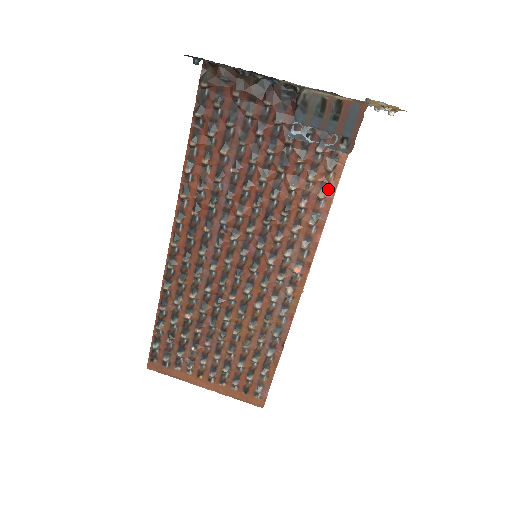
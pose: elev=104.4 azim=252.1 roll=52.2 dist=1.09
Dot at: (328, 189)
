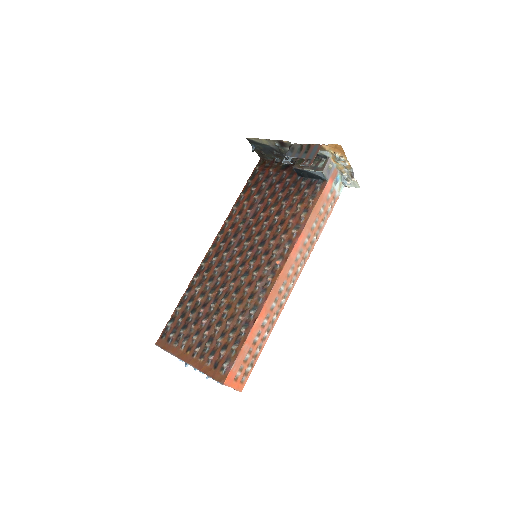
Dot at: (308, 212)
